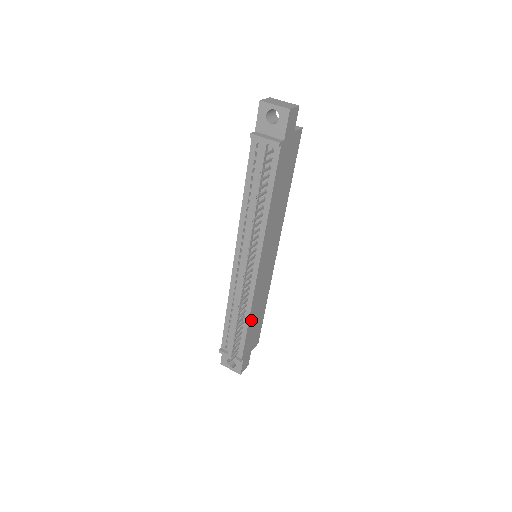
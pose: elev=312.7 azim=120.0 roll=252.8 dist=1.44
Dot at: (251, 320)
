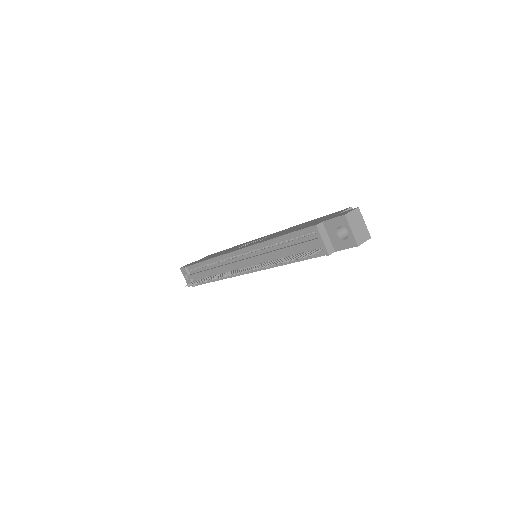
Dot at: occluded
